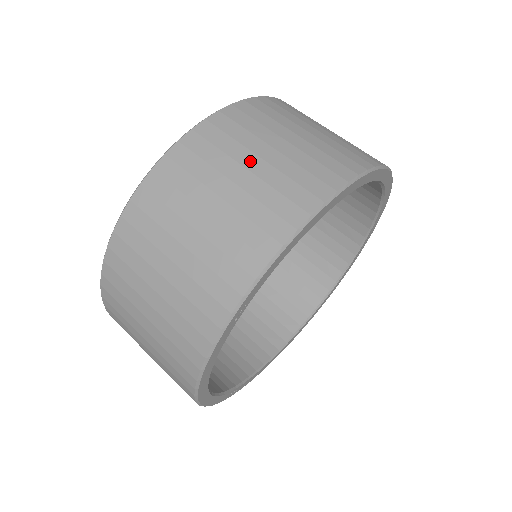
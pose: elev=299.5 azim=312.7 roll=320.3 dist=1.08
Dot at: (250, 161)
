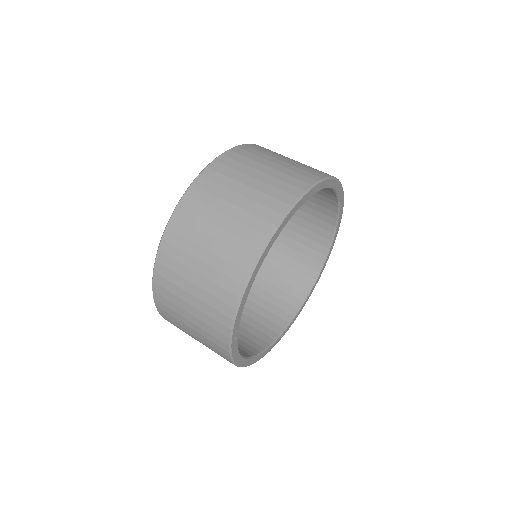
Dot at: (206, 242)
